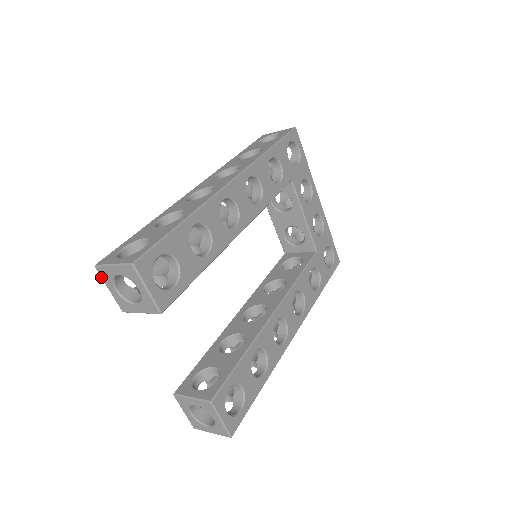
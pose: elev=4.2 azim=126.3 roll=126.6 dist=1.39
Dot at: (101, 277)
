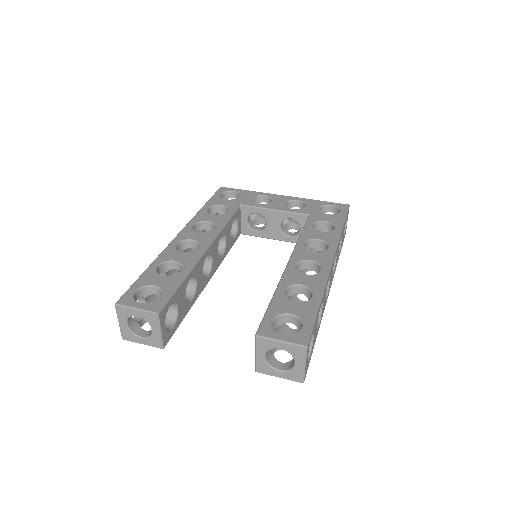
Dot at: (131, 341)
